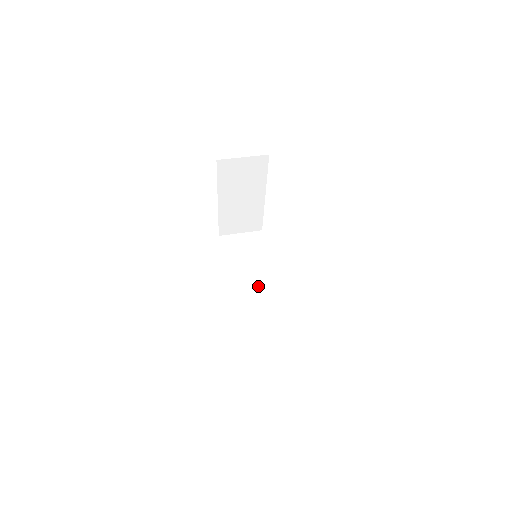
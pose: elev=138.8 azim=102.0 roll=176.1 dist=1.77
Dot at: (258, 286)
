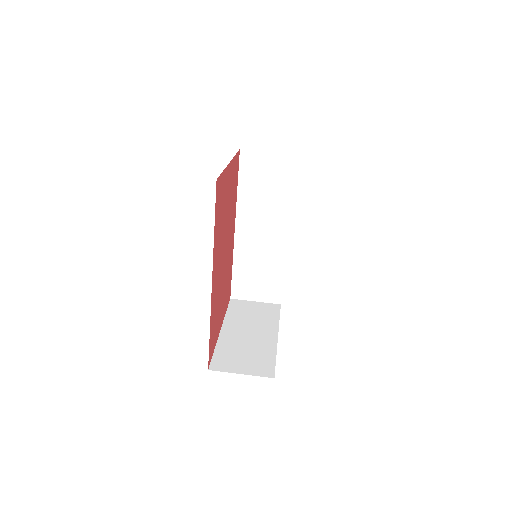
Dot at: (267, 232)
